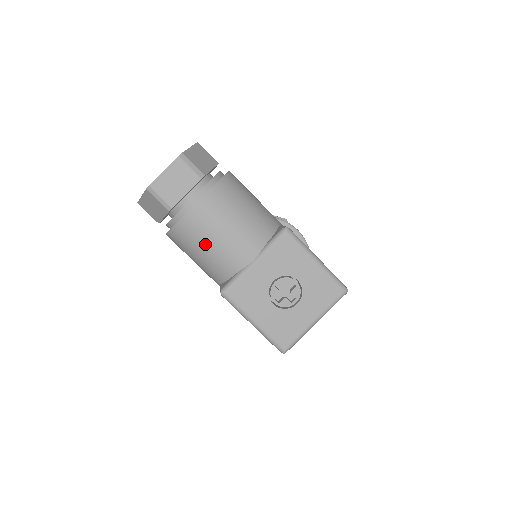
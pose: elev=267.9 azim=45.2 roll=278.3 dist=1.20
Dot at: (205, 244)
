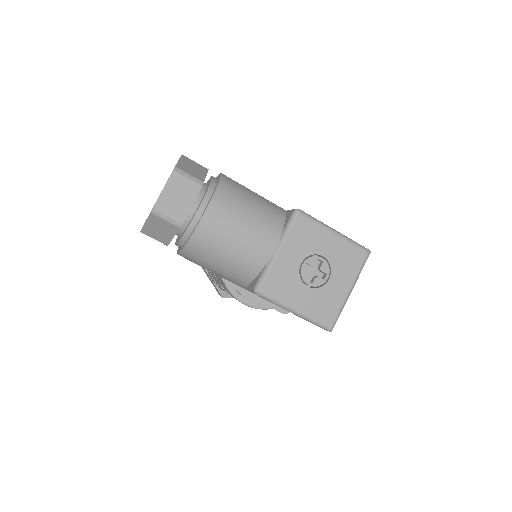
Dot at: (225, 249)
